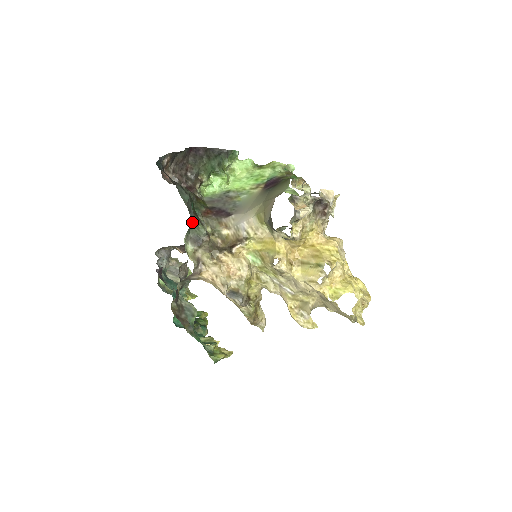
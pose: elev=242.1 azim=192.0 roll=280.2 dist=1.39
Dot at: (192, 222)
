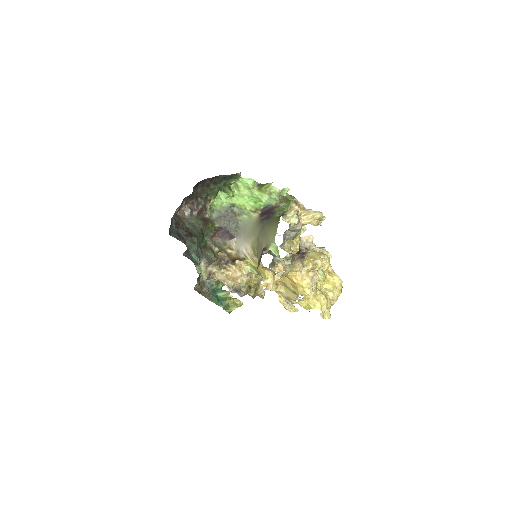
Dot at: occluded
